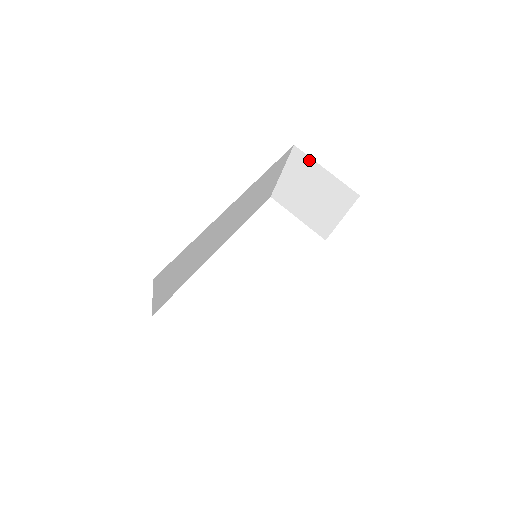
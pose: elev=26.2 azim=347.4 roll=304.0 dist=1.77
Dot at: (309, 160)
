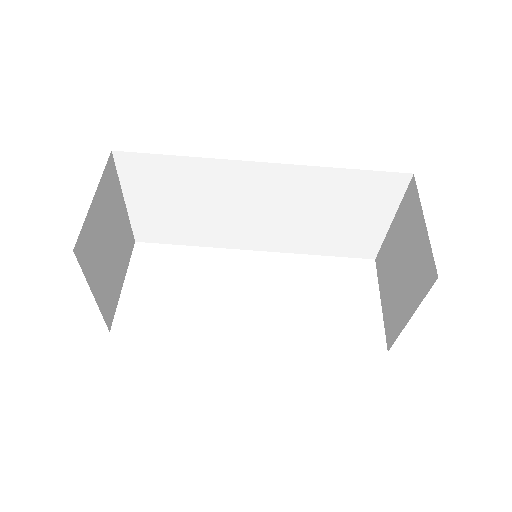
Dot at: (417, 201)
